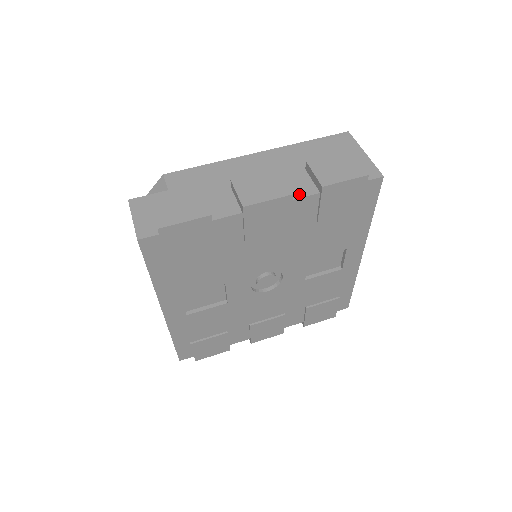
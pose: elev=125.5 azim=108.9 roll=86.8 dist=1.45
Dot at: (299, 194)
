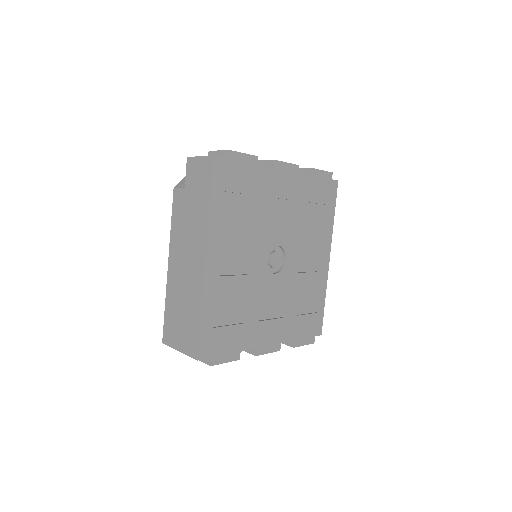
Dot at: (299, 173)
